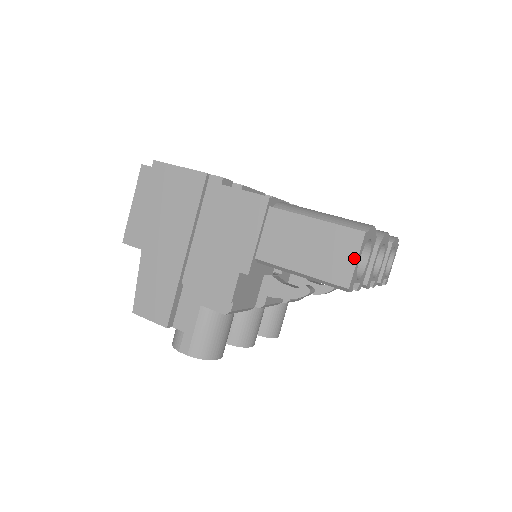
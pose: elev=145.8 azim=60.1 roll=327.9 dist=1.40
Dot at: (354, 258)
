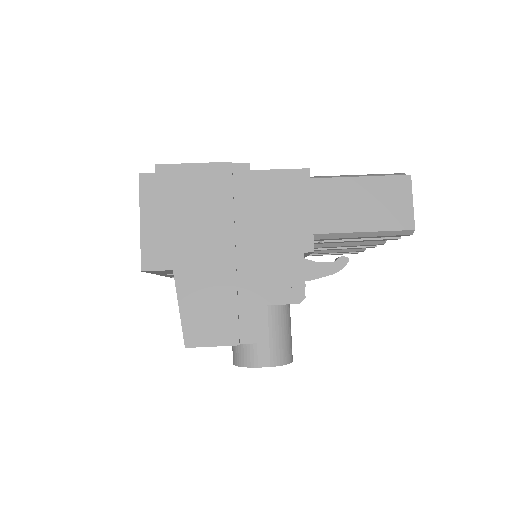
Dot at: (410, 201)
